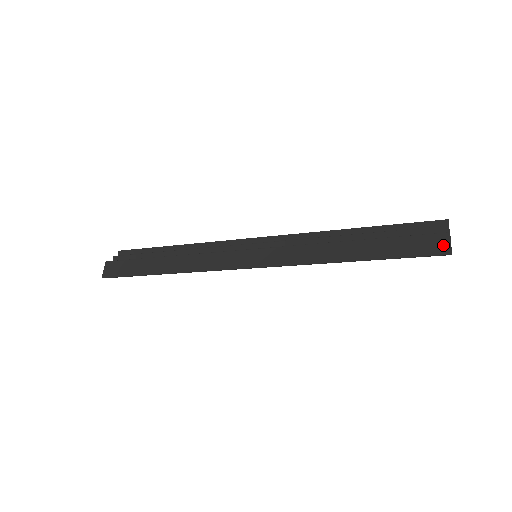
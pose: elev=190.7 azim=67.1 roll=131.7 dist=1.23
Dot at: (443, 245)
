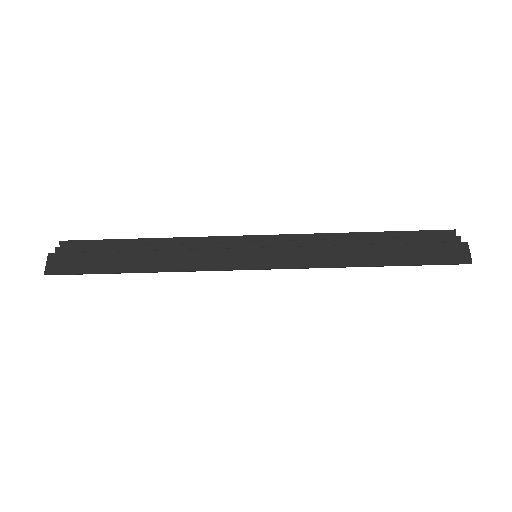
Dot at: (463, 254)
